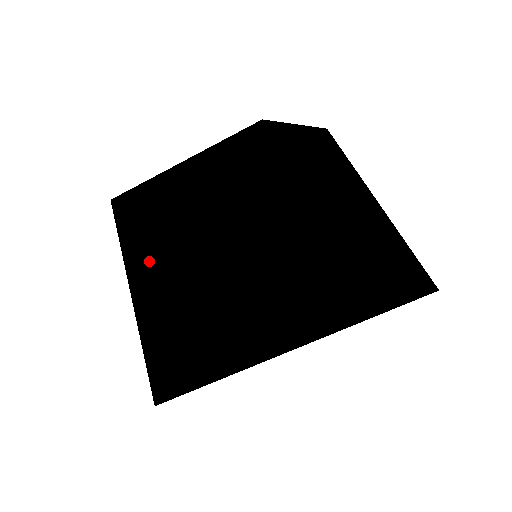
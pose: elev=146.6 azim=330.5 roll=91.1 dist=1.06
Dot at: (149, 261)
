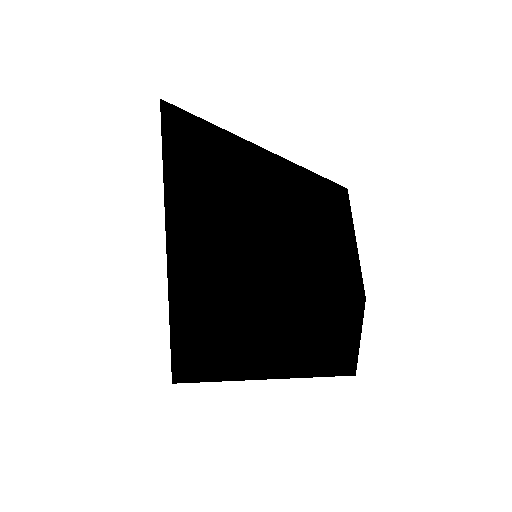
Dot at: occluded
